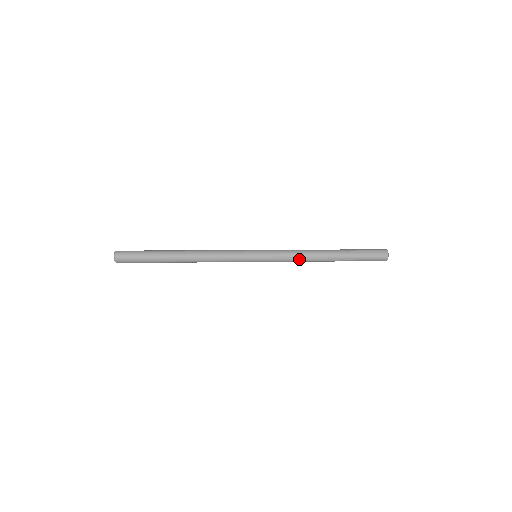
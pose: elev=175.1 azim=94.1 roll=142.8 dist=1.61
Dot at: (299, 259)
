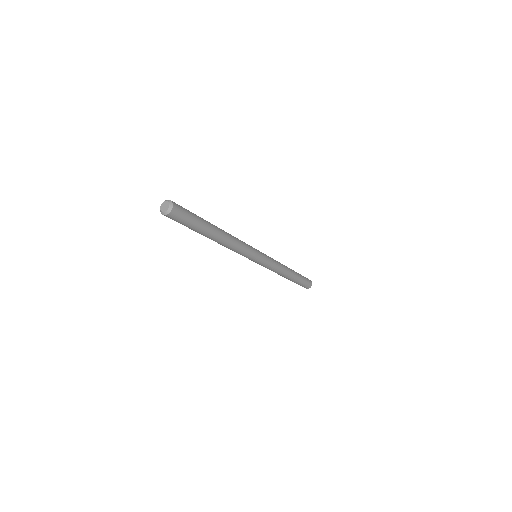
Dot at: (279, 269)
